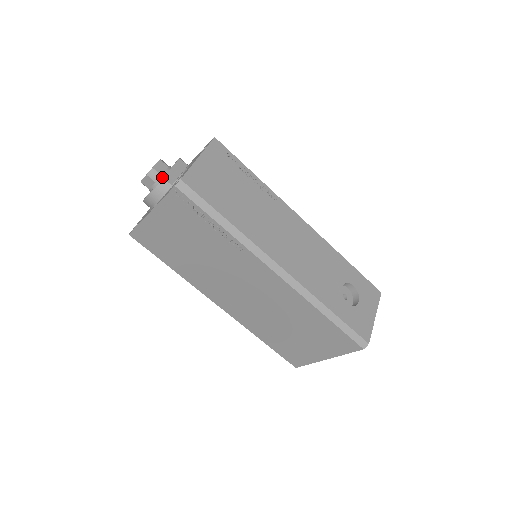
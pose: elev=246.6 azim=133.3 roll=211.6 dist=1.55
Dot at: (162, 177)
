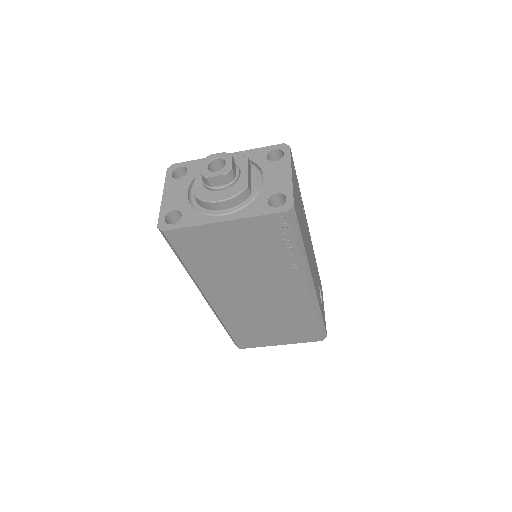
Dot at: (236, 180)
